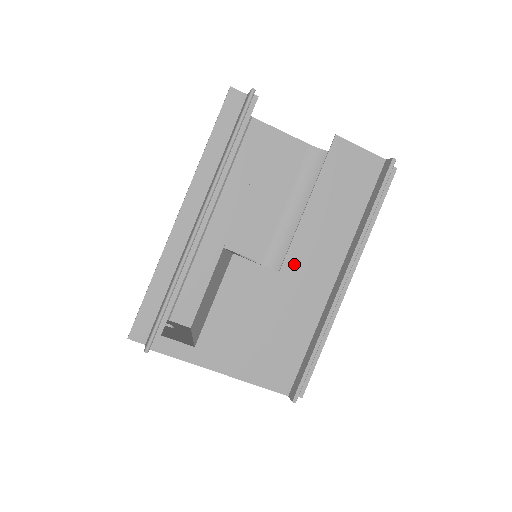
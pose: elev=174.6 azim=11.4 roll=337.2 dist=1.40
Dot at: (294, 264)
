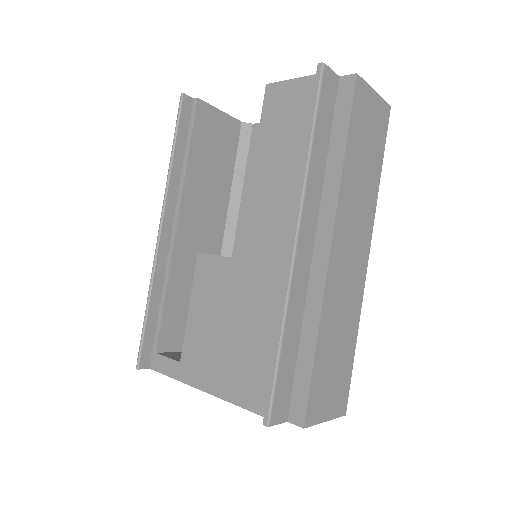
Dot at: (251, 244)
